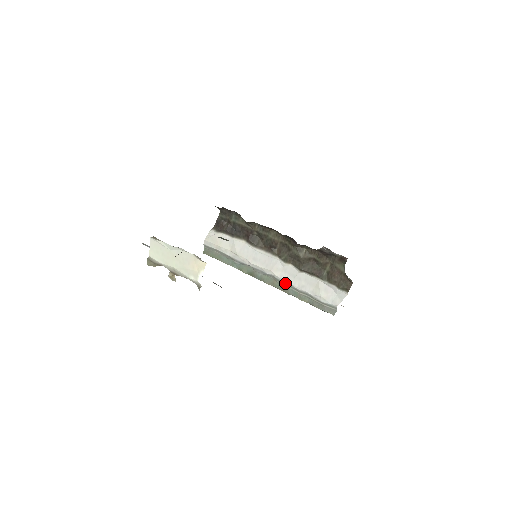
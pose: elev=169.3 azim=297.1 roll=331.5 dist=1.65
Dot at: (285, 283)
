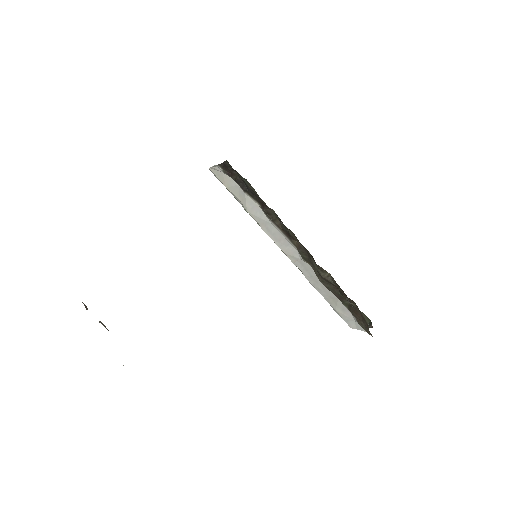
Dot at: occluded
